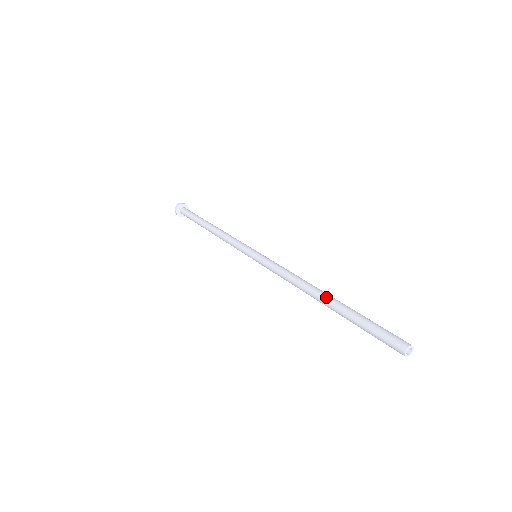
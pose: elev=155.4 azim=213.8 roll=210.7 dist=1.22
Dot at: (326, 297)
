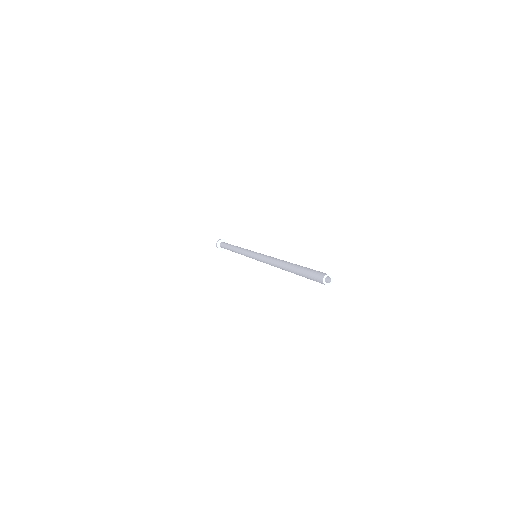
Dot at: (289, 262)
